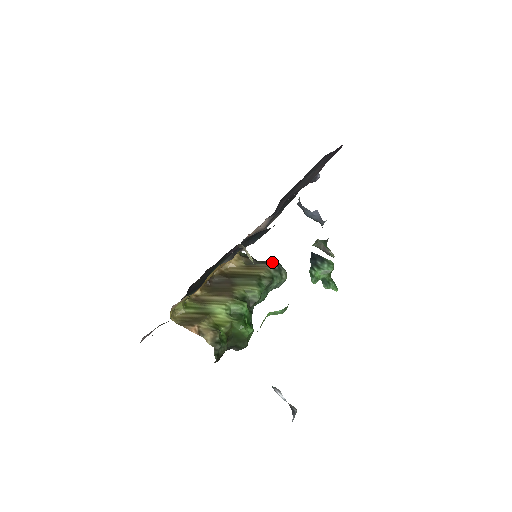
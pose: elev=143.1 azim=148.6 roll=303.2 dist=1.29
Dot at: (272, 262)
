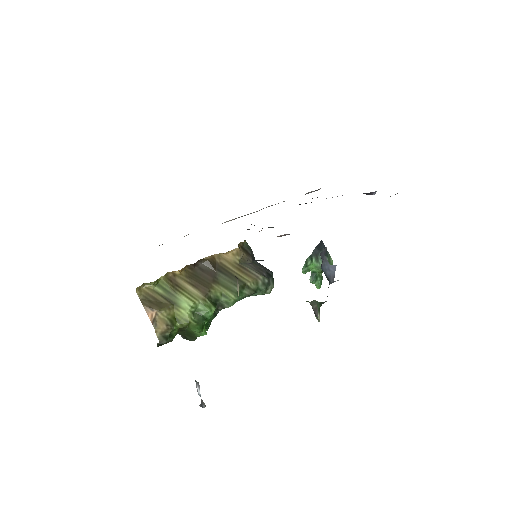
Dot at: (266, 272)
